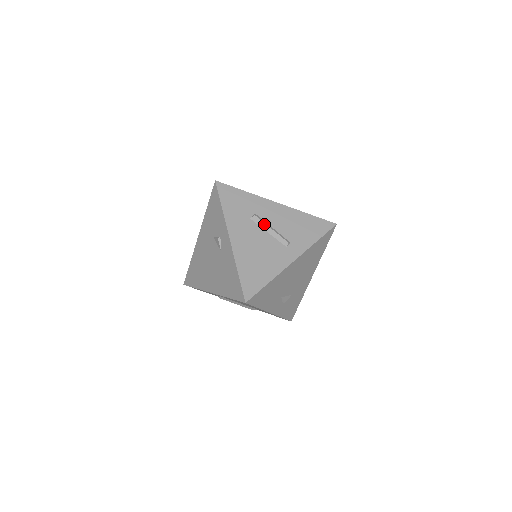
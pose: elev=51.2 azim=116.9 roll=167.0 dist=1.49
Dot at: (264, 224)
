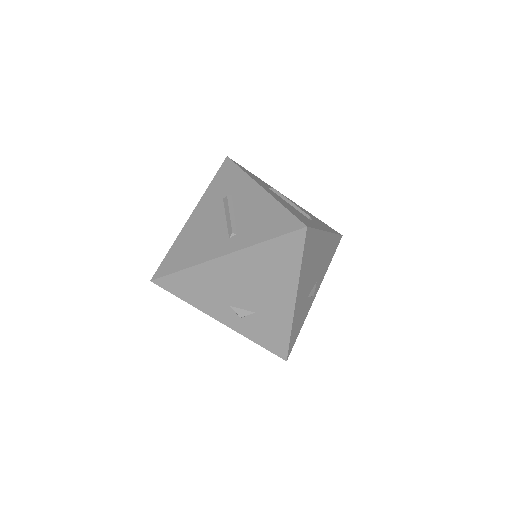
Dot at: (228, 207)
